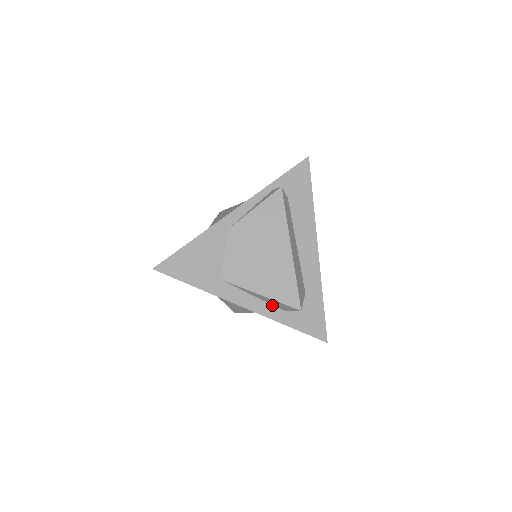
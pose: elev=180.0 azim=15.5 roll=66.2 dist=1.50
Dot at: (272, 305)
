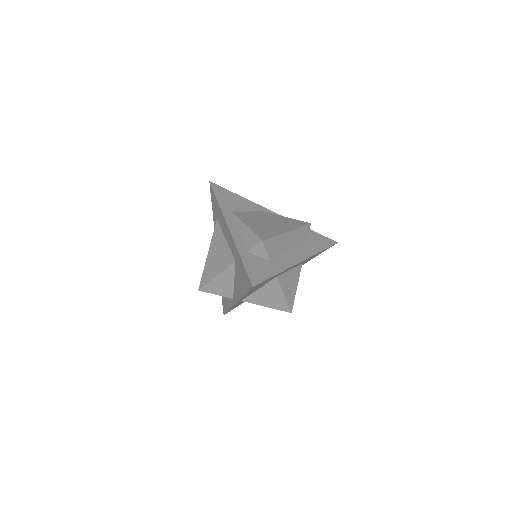
Dot at: (244, 243)
